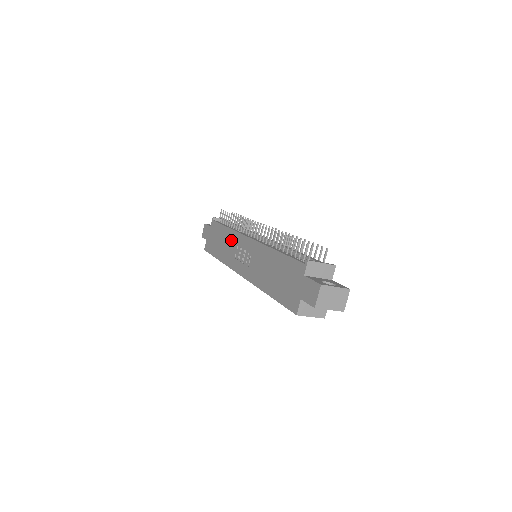
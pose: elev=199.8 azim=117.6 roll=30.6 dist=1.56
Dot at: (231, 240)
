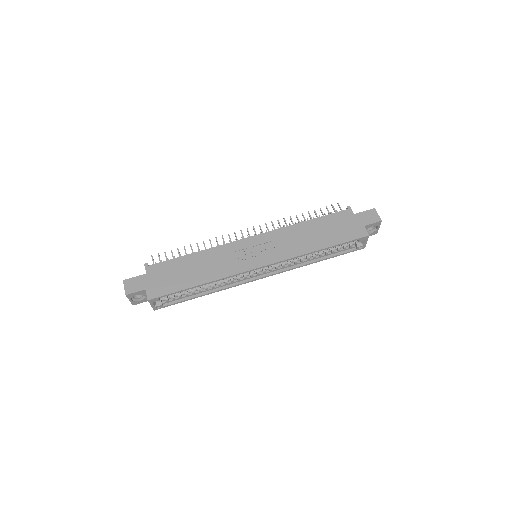
Dot at: (217, 255)
